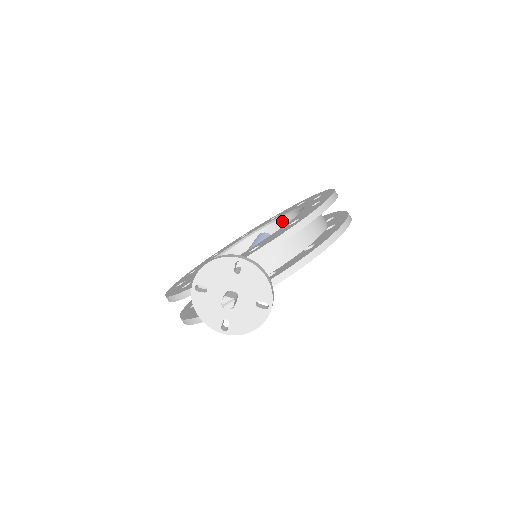
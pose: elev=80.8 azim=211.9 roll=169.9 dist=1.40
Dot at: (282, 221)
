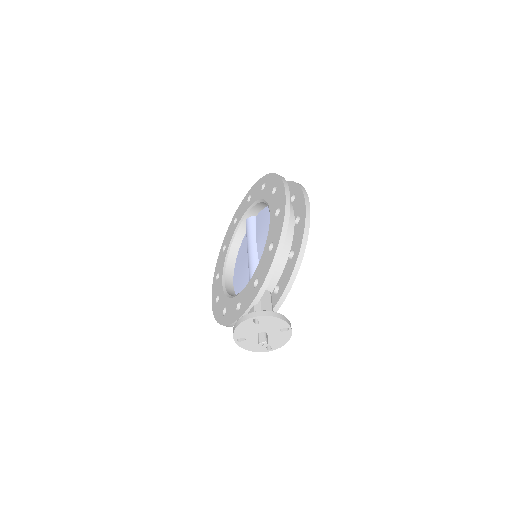
Dot at: (257, 206)
